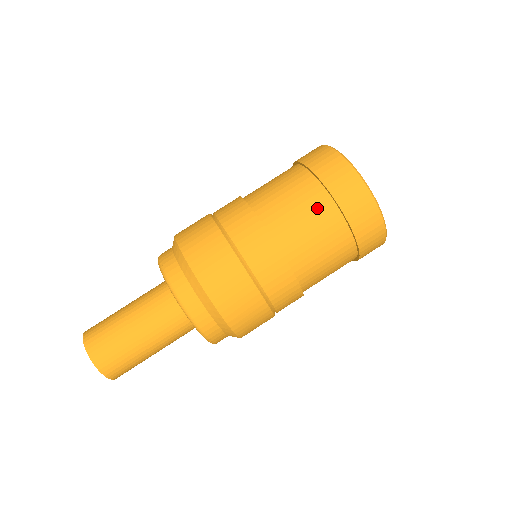
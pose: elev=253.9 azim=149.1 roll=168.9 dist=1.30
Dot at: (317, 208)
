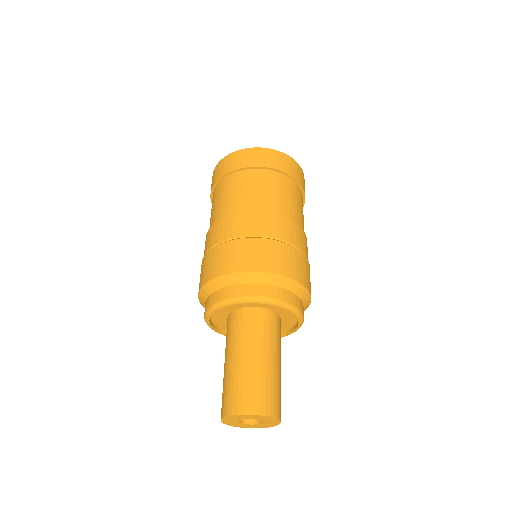
Dot at: (241, 181)
